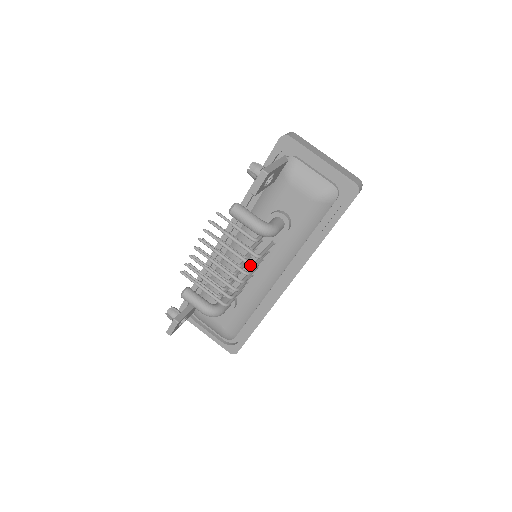
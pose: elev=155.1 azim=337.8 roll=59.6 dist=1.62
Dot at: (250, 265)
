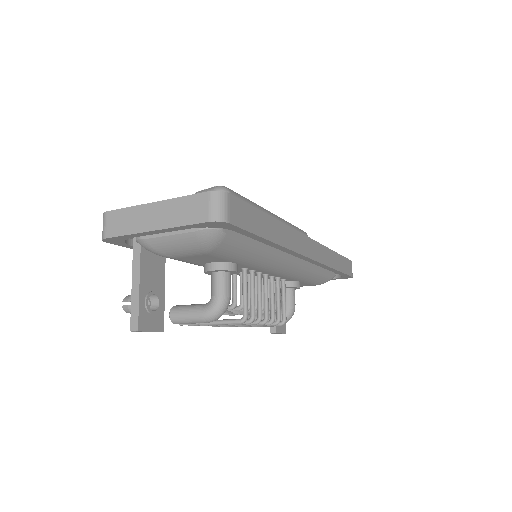
Dot at: occluded
